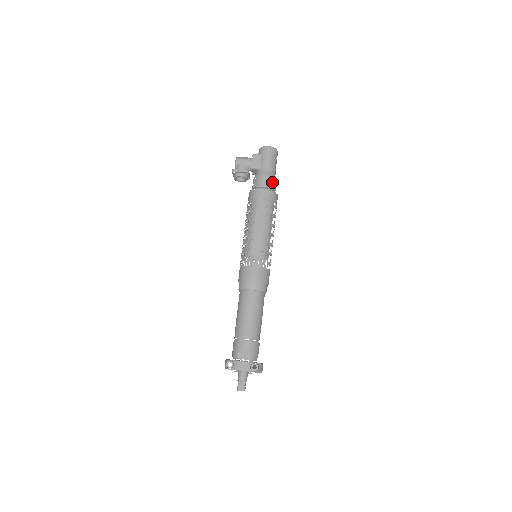
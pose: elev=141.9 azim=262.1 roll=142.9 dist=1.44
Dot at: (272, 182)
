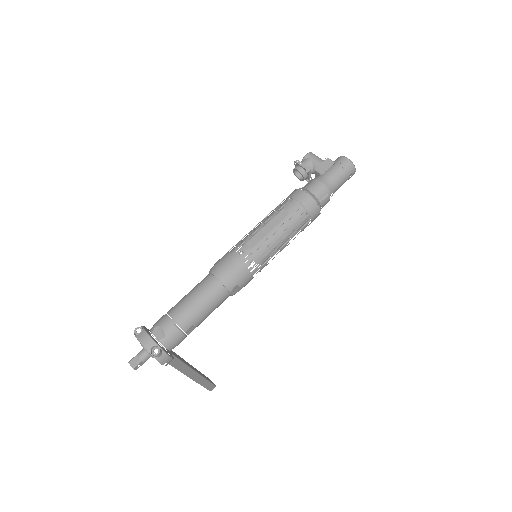
Dot at: (324, 194)
